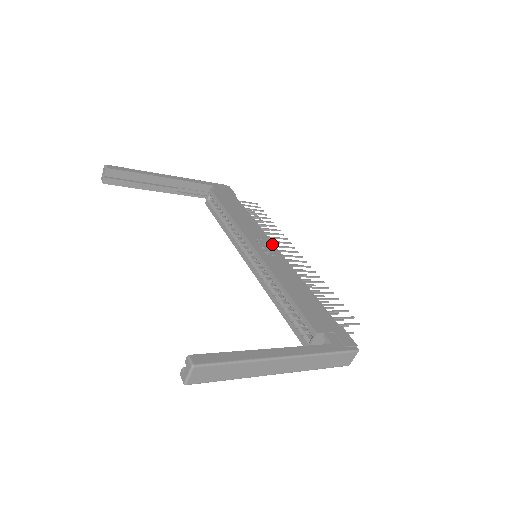
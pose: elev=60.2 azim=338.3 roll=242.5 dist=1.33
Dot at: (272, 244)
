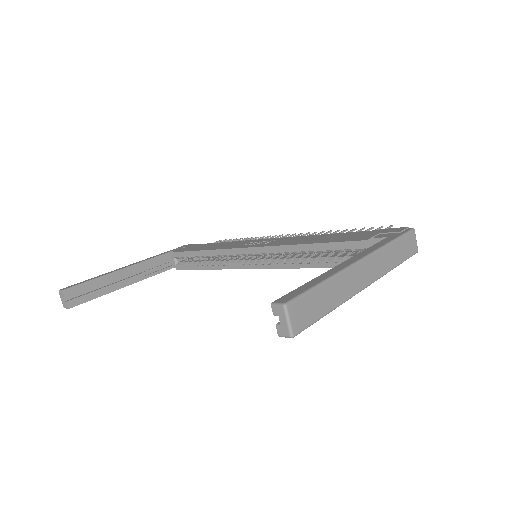
Dot at: (261, 240)
